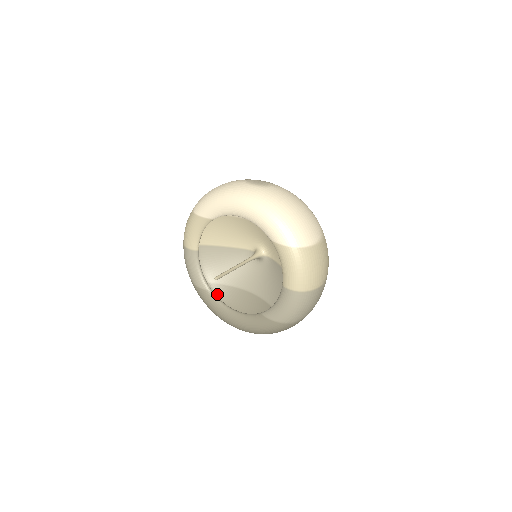
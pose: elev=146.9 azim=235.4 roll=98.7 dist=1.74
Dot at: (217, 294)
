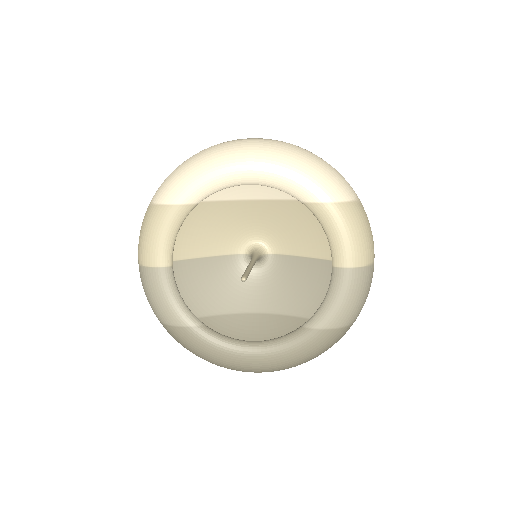
Dot at: occluded
